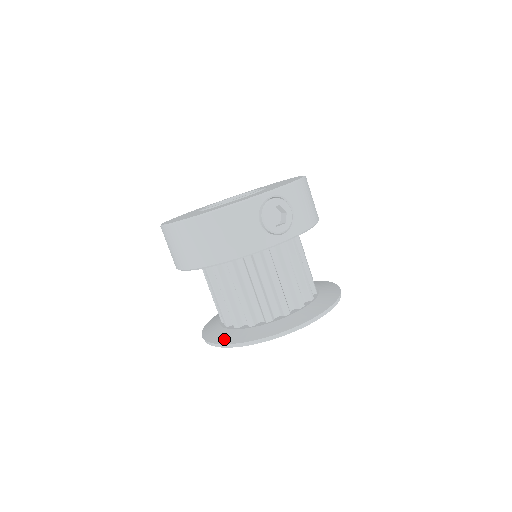
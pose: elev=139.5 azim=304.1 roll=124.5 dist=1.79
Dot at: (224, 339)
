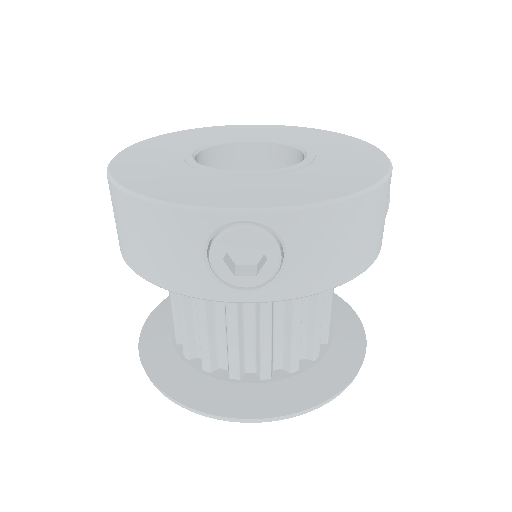
Dot at: (149, 348)
